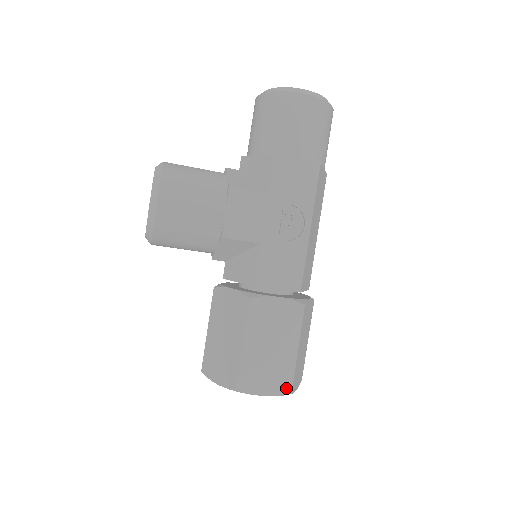
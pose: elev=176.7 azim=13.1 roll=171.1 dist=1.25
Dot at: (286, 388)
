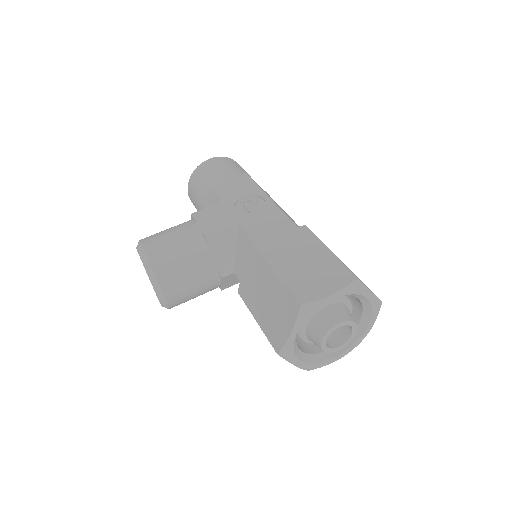
Dot at: (348, 277)
